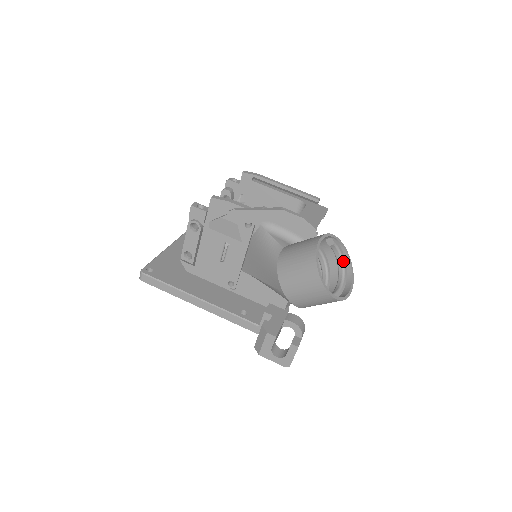
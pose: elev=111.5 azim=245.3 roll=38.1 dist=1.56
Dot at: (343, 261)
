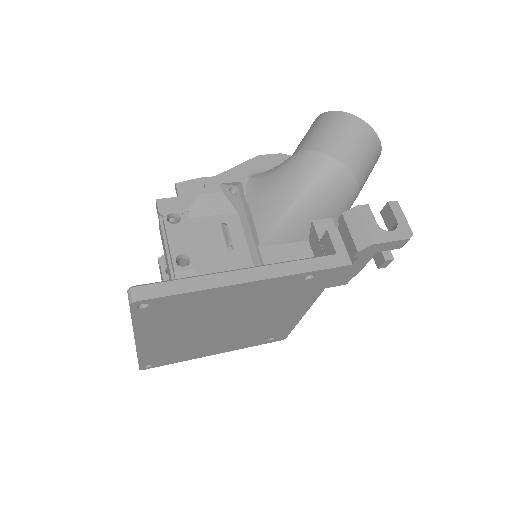
Dot at: occluded
